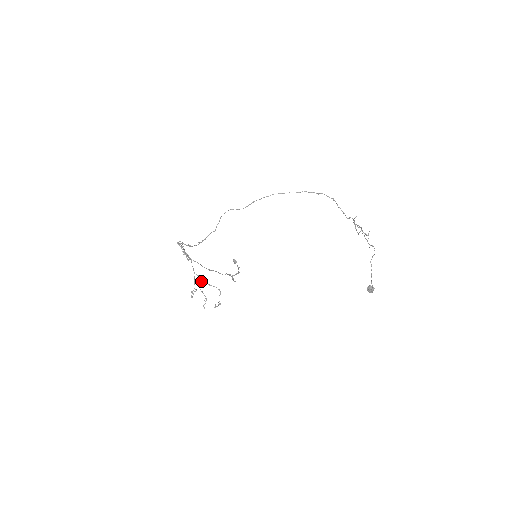
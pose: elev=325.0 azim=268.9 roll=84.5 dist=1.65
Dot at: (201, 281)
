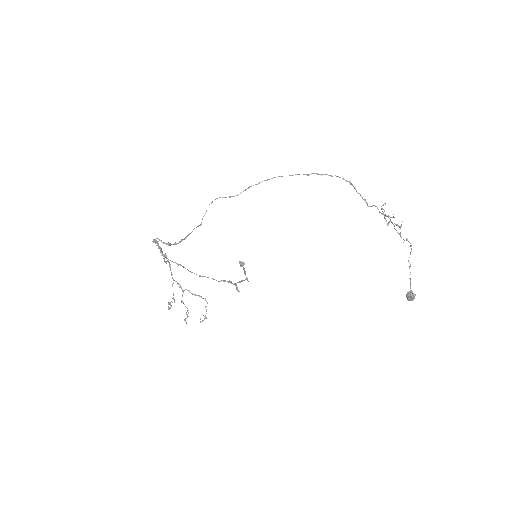
Dot at: (182, 289)
